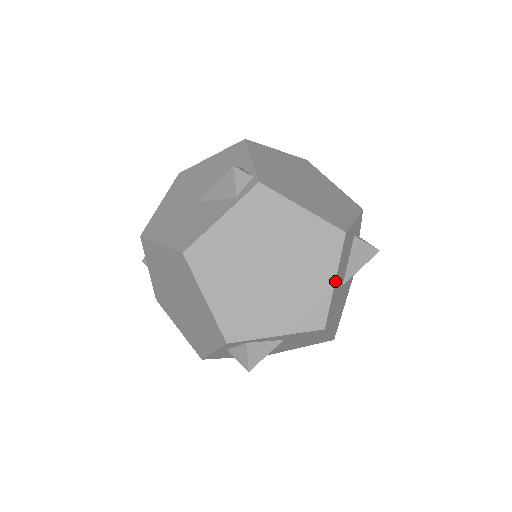
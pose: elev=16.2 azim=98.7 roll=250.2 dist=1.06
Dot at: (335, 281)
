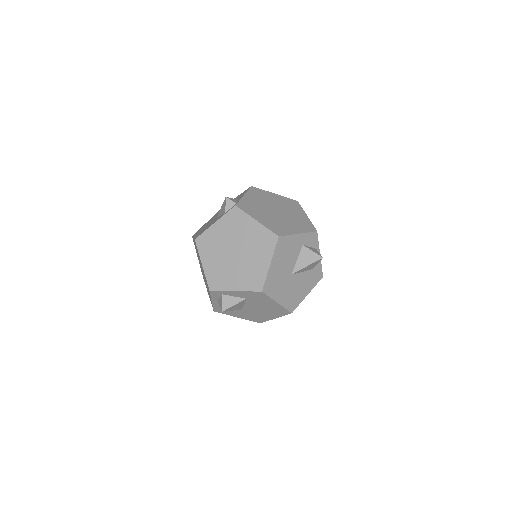
Dot at: (270, 264)
